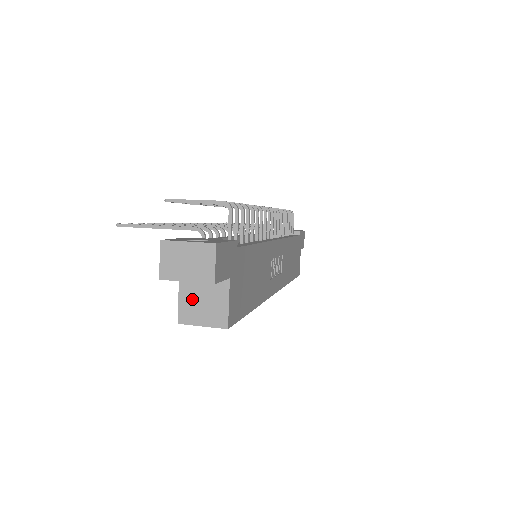
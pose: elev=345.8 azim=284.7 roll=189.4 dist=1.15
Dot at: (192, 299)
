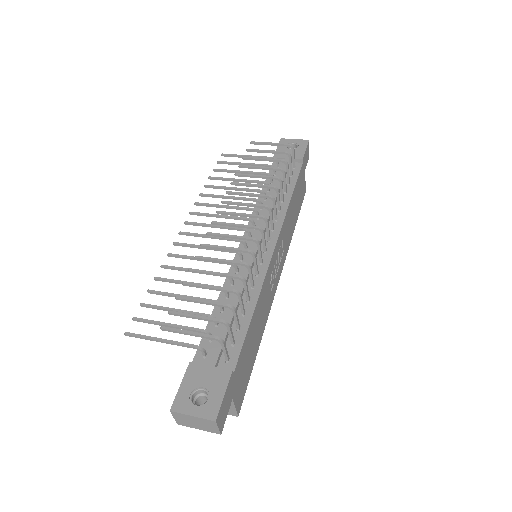
Dot at: occluded
